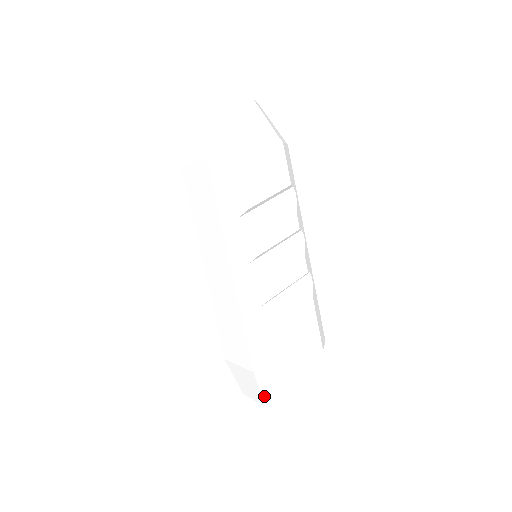
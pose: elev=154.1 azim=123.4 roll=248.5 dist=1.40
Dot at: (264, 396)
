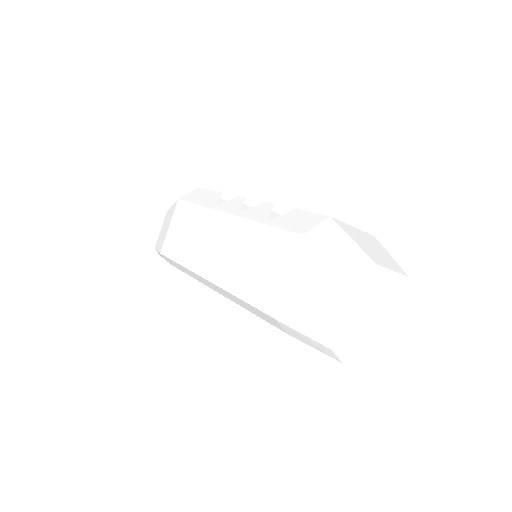
Dot at: (341, 264)
